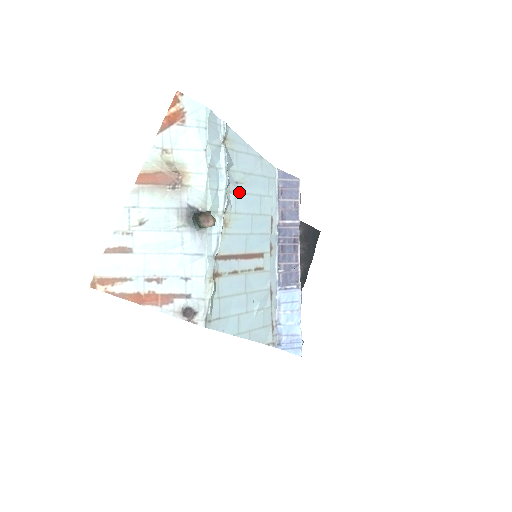
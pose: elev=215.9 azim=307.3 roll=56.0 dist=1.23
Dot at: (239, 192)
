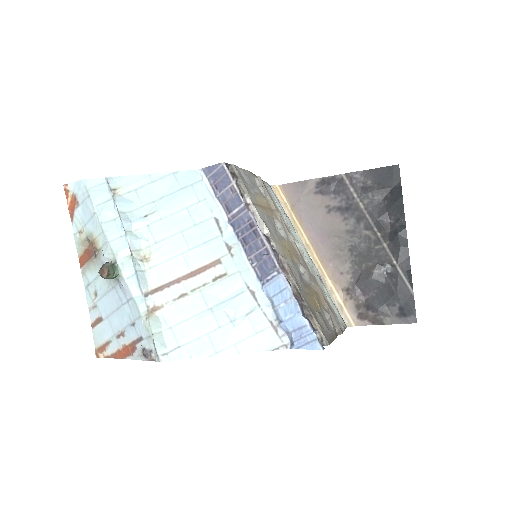
Dot at: (153, 222)
